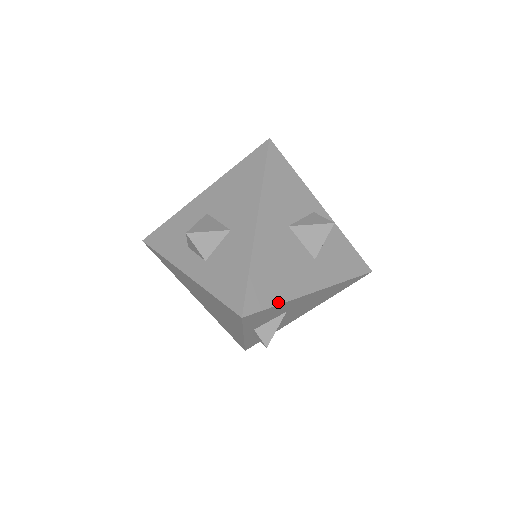
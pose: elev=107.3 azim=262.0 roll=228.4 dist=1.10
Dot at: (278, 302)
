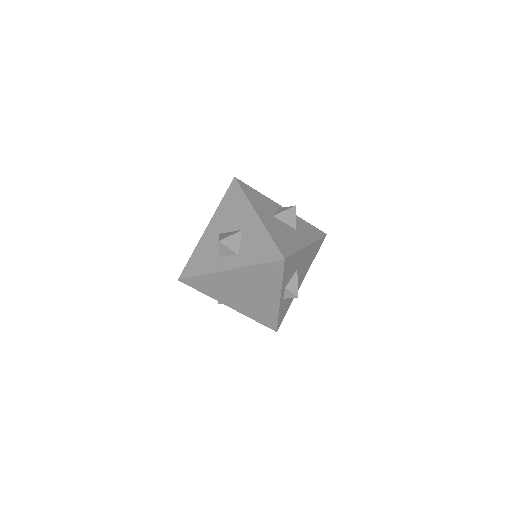
Dot at: (295, 251)
